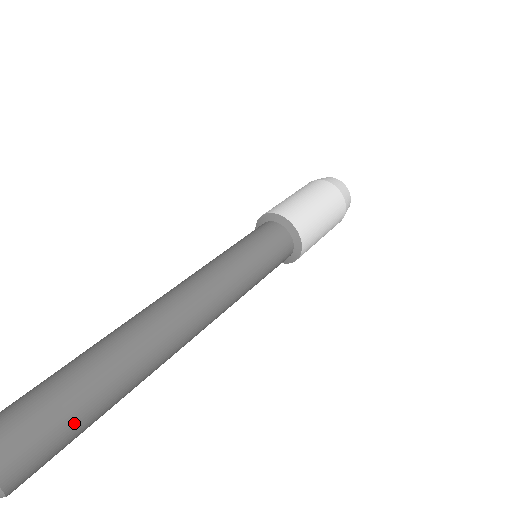
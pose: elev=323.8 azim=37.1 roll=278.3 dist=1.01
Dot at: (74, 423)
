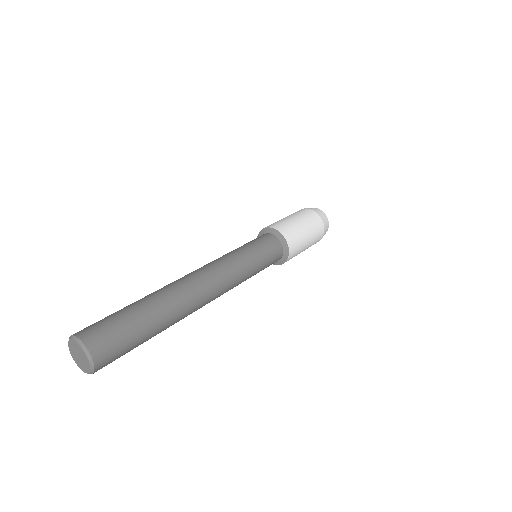
Dot at: (136, 345)
